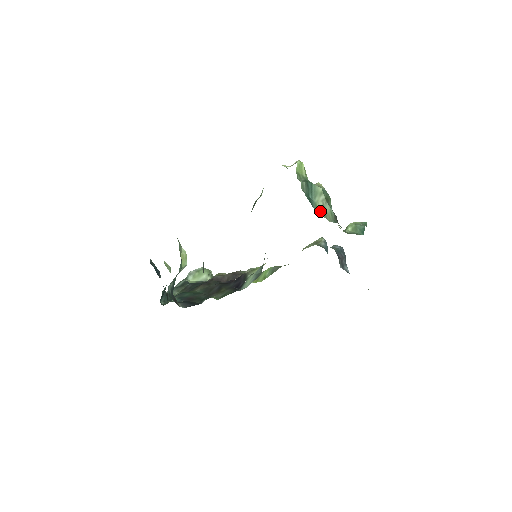
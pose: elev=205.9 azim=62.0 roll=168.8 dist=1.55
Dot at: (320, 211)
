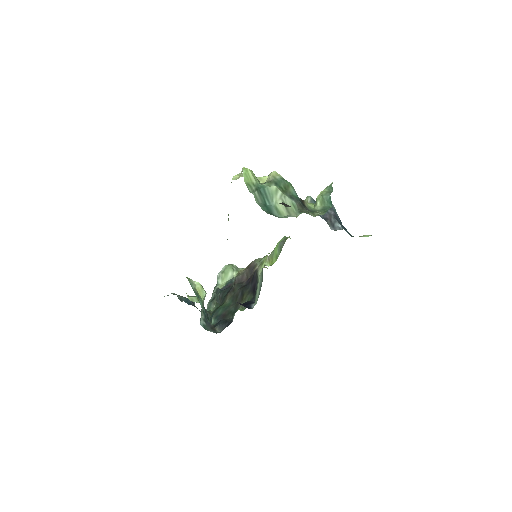
Dot at: (282, 212)
